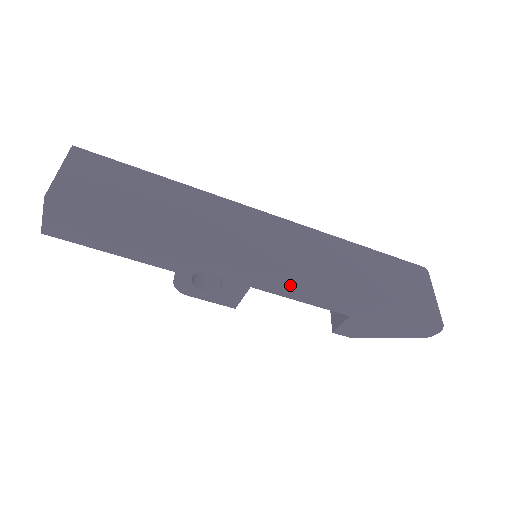
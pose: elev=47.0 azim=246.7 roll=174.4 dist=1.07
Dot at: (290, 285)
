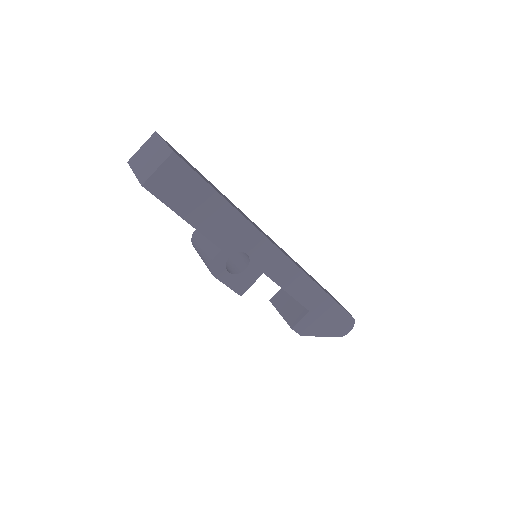
Dot at: (289, 275)
